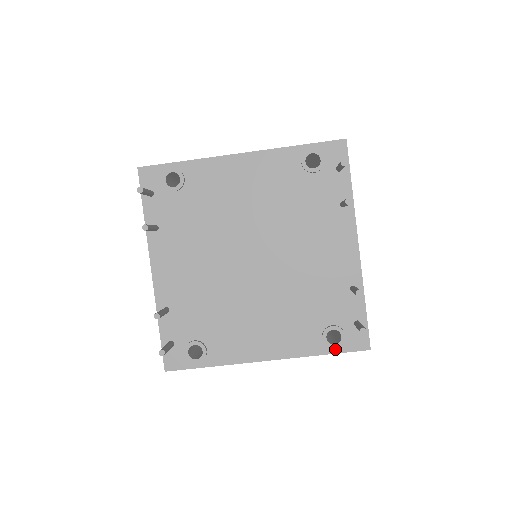
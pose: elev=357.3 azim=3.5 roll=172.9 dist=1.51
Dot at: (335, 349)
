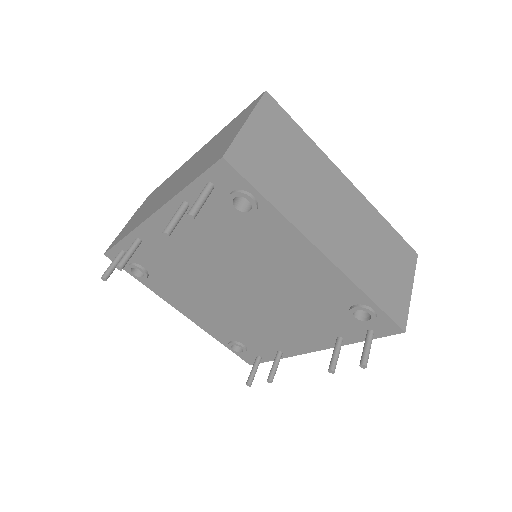
Dot at: (231, 349)
